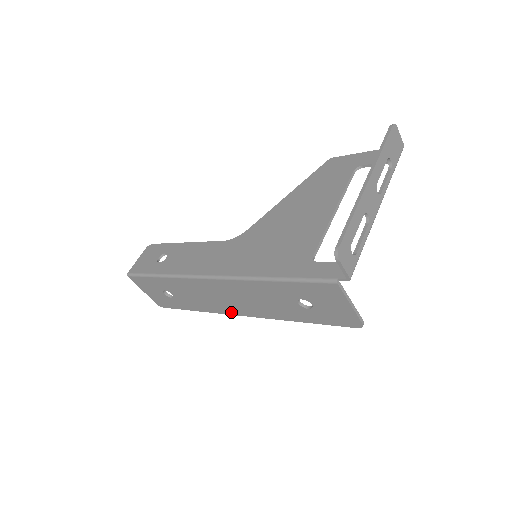
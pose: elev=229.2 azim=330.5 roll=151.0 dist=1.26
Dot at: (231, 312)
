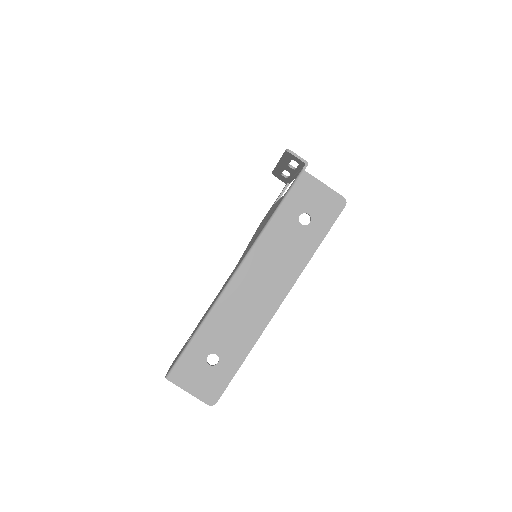
Dot at: (271, 311)
